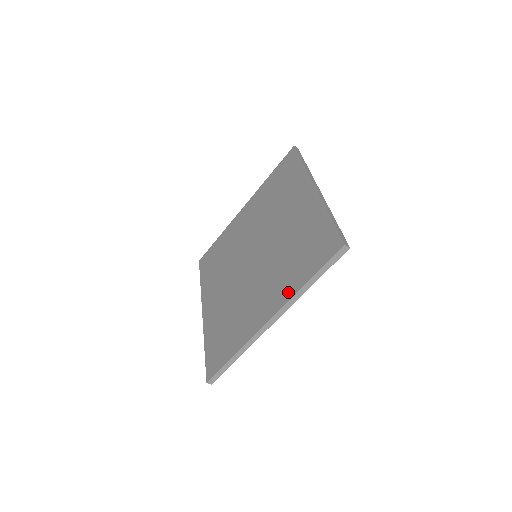
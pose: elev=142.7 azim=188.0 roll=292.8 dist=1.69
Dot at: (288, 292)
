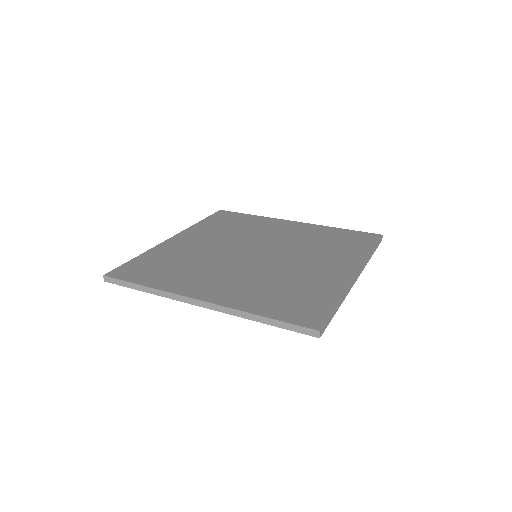
Dot at: (357, 257)
